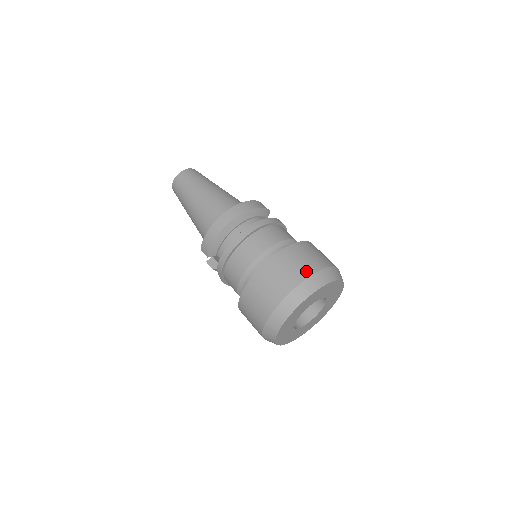
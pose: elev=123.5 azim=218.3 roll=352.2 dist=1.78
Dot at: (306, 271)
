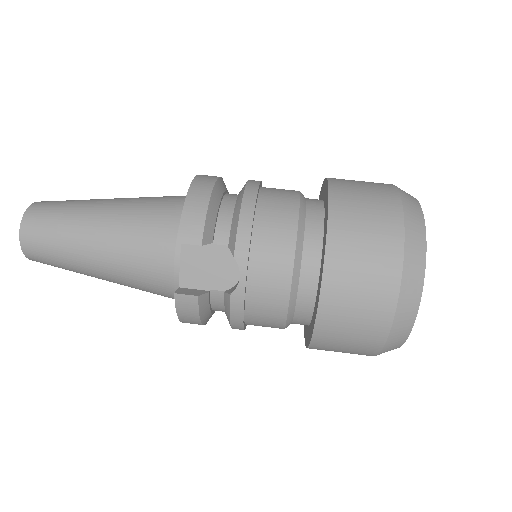
Dot at: occluded
